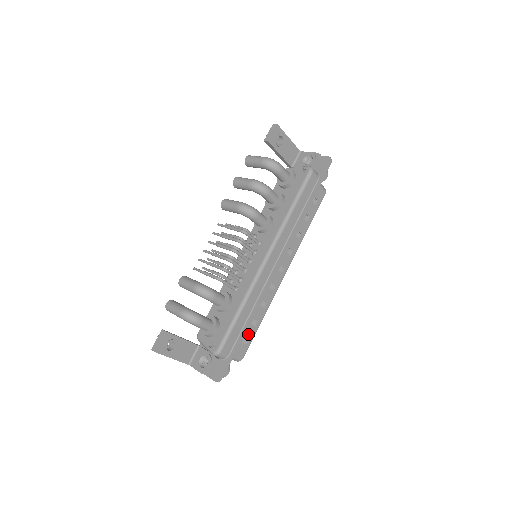
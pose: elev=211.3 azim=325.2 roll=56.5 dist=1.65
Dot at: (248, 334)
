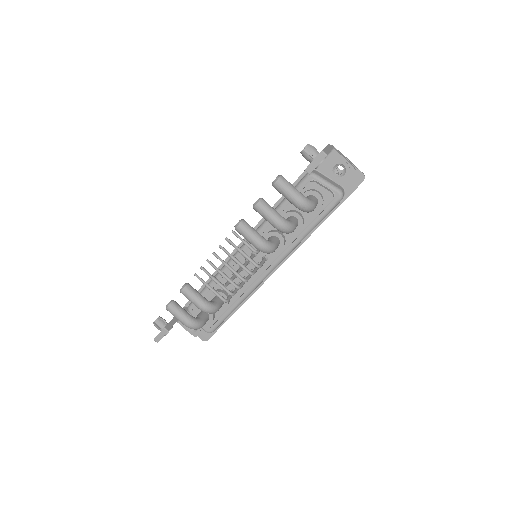
Dot at: occluded
